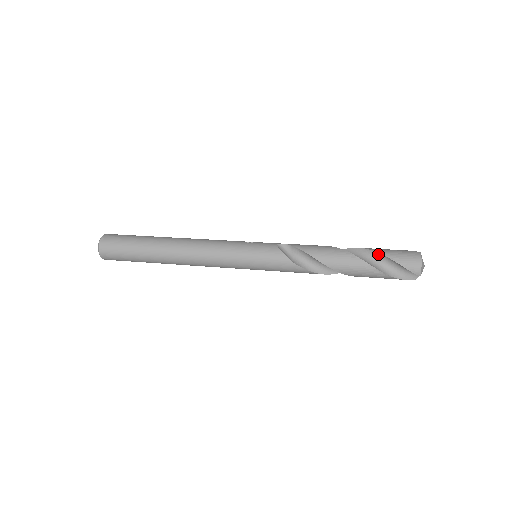
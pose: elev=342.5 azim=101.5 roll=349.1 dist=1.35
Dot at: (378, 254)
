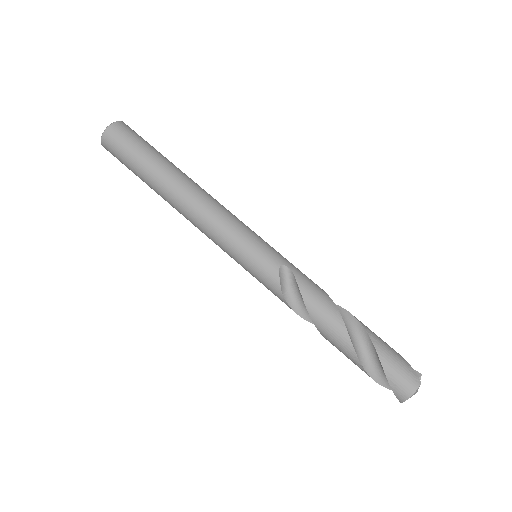
Dot at: (376, 352)
